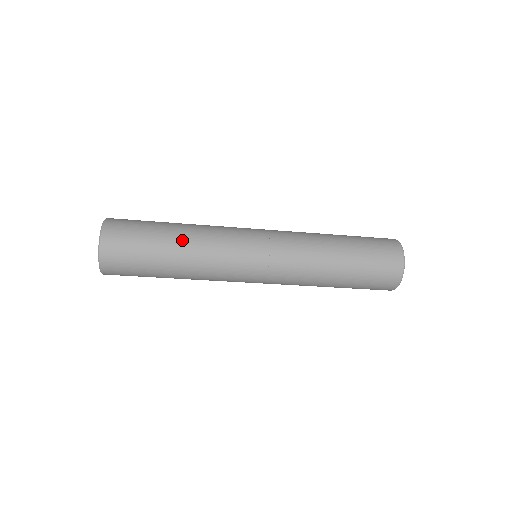
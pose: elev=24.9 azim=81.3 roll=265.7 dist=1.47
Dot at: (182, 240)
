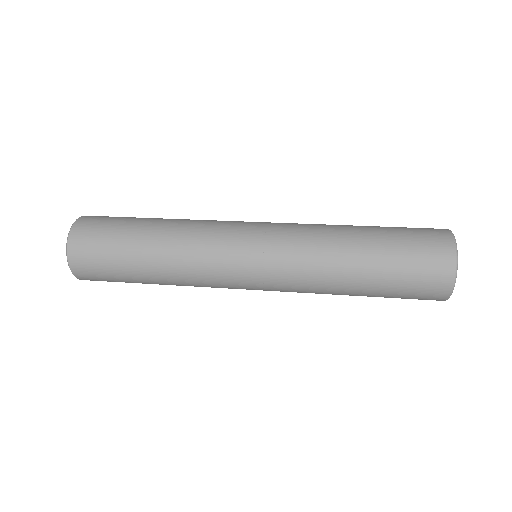
Dot at: (157, 273)
